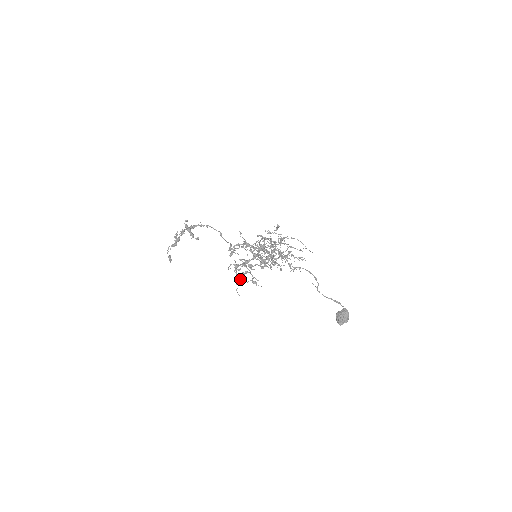
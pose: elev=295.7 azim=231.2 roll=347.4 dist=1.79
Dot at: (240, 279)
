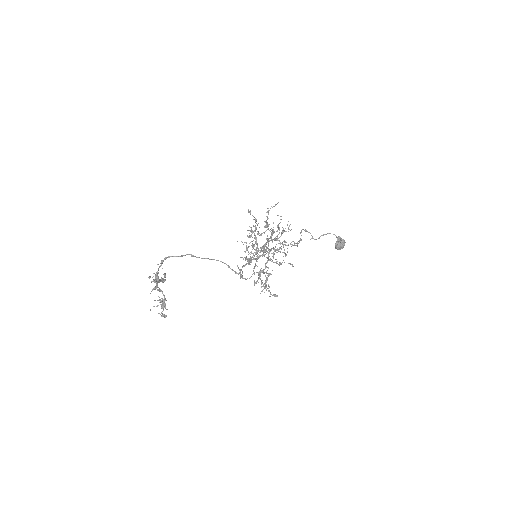
Dot at: occluded
